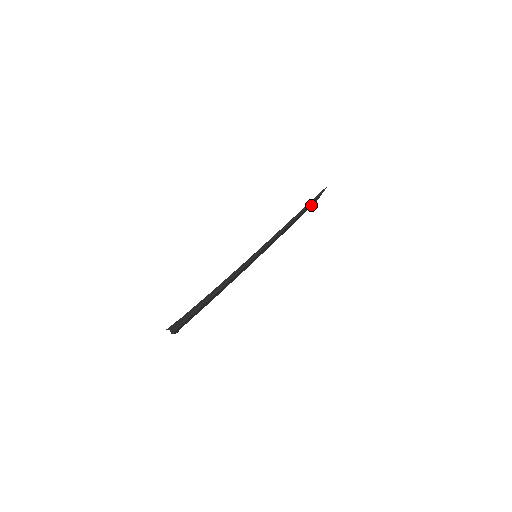
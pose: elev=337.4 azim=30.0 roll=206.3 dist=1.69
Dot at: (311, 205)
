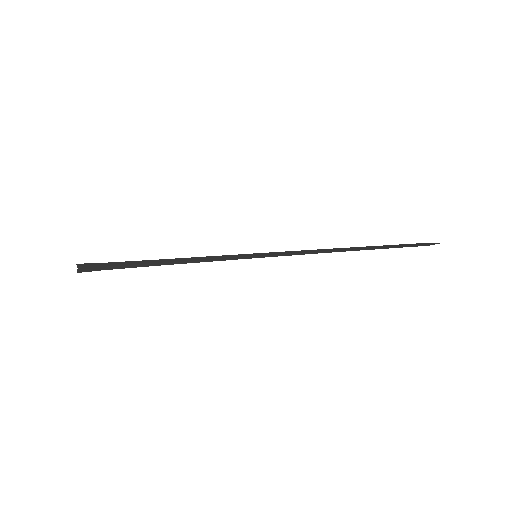
Dot at: occluded
